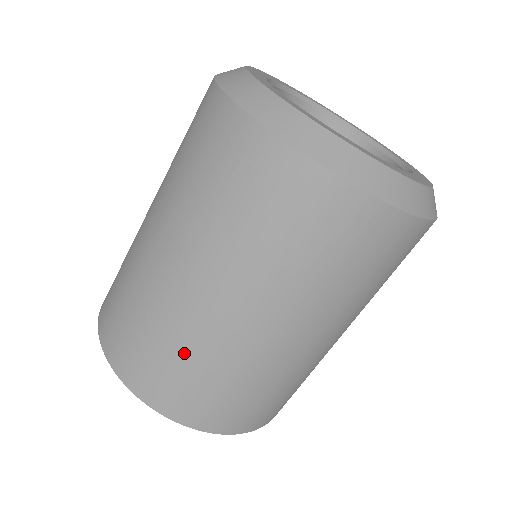
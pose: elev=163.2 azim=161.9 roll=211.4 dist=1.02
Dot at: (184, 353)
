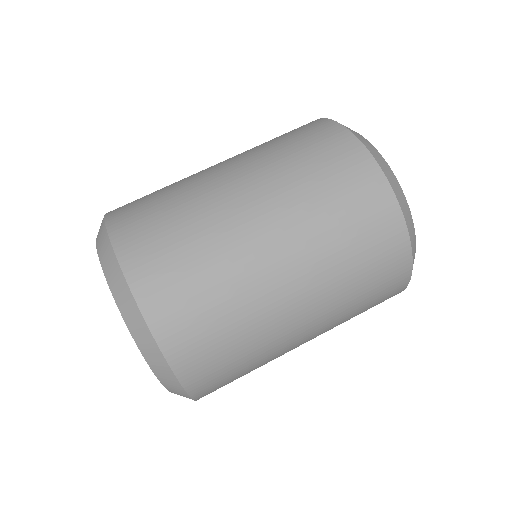
Dot at: (249, 351)
